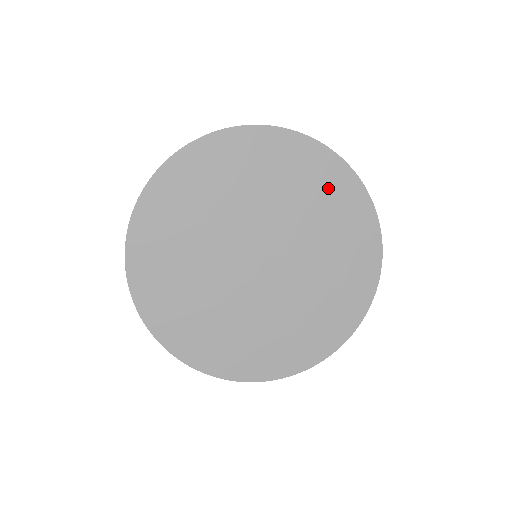
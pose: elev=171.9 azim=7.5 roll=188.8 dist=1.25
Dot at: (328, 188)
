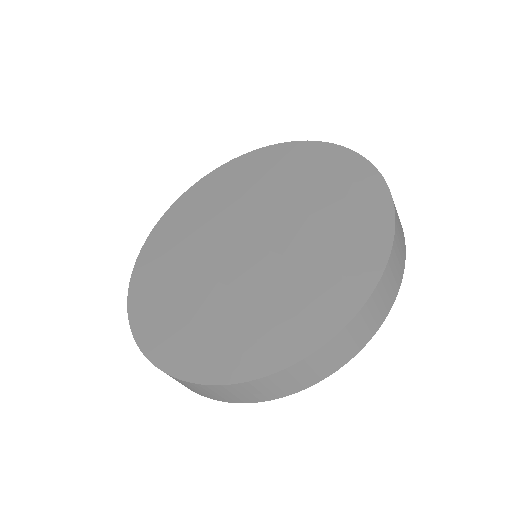
Dot at: (354, 211)
